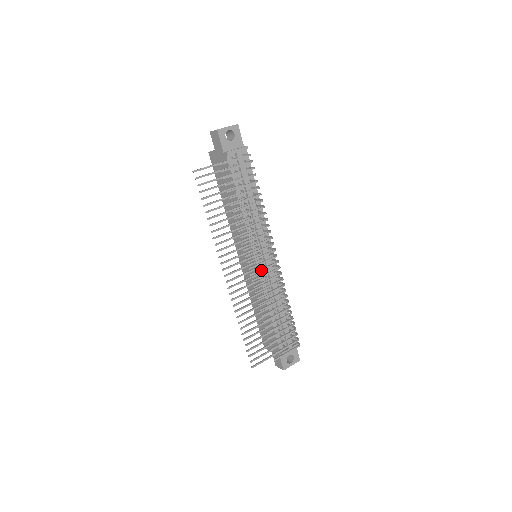
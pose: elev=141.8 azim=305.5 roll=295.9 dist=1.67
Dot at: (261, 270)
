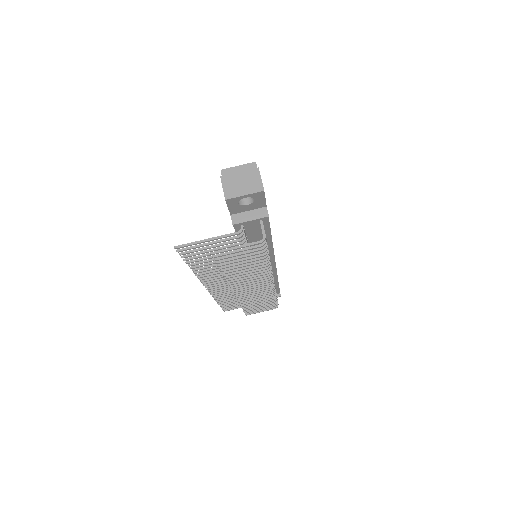
Dot at: (248, 291)
